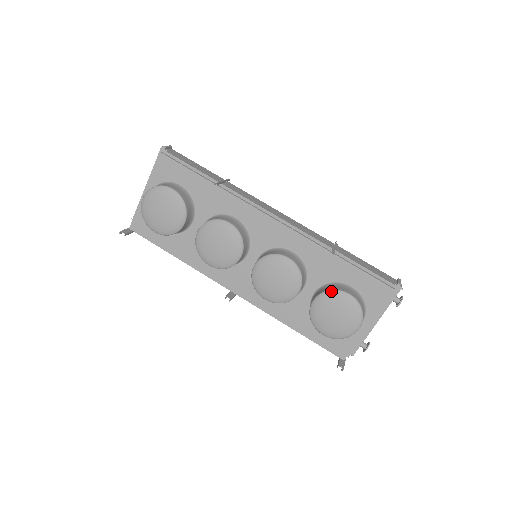
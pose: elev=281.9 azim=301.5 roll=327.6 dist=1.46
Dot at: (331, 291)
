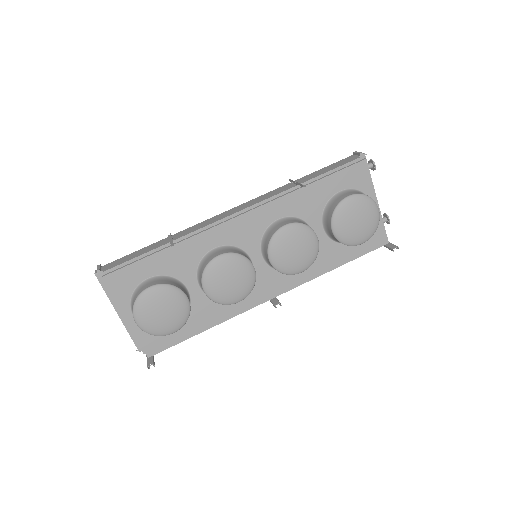
Dot at: (336, 210)
